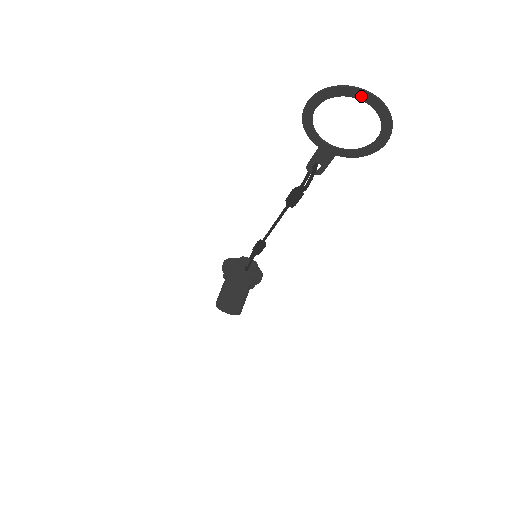
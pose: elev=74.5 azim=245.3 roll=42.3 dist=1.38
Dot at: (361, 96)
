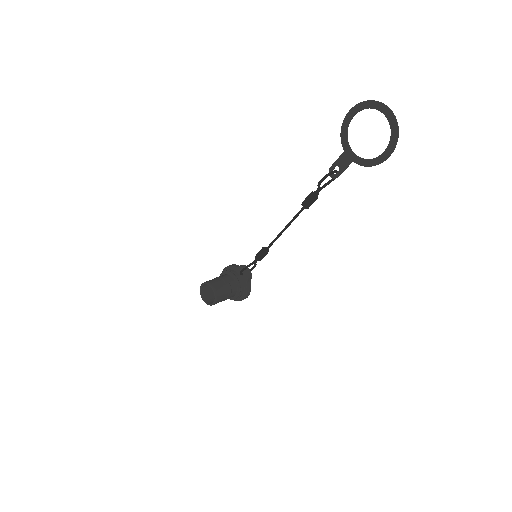
Dot at: (385, 111)
